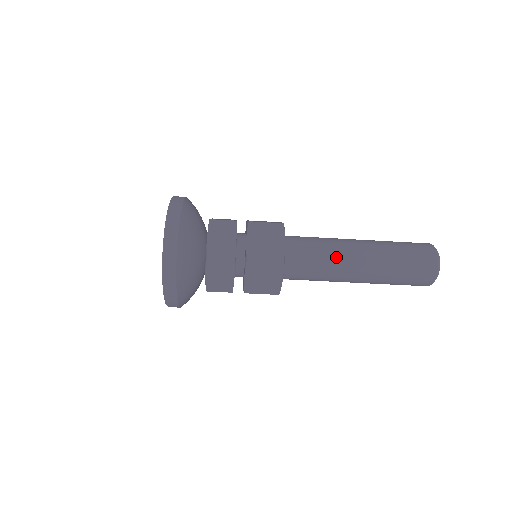
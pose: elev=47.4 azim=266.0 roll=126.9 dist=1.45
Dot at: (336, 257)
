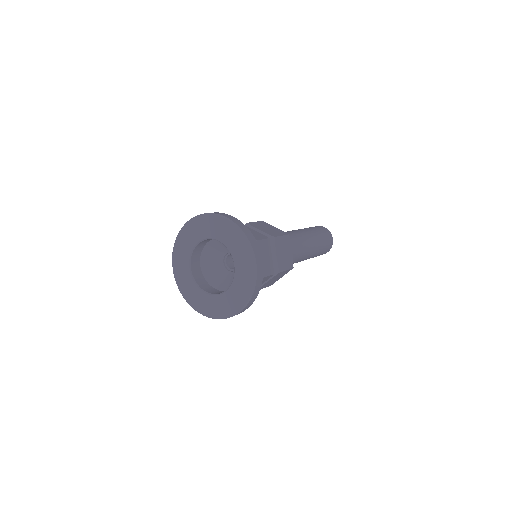
Dot at: occluded
